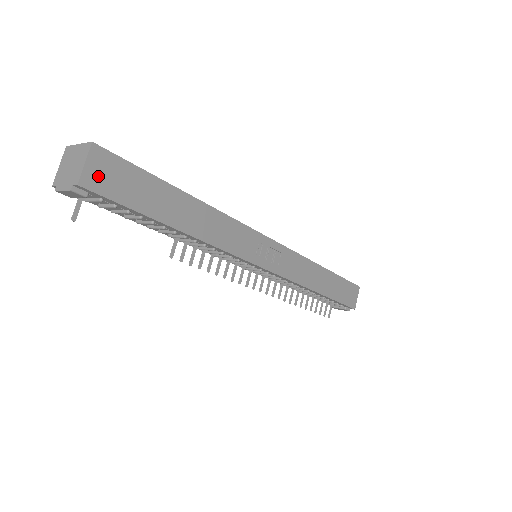
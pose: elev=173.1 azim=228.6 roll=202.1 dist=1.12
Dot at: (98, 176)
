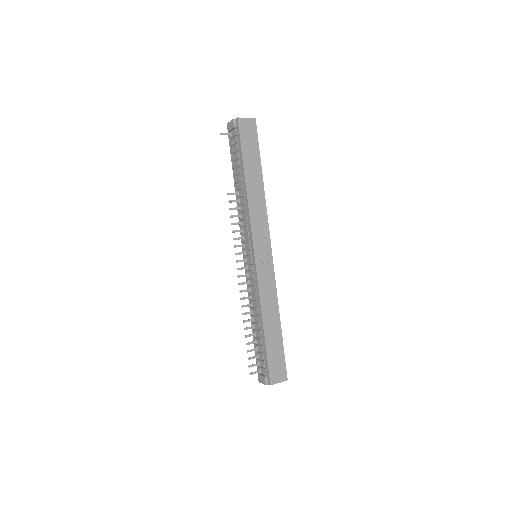
Dot at: (245, 125)
